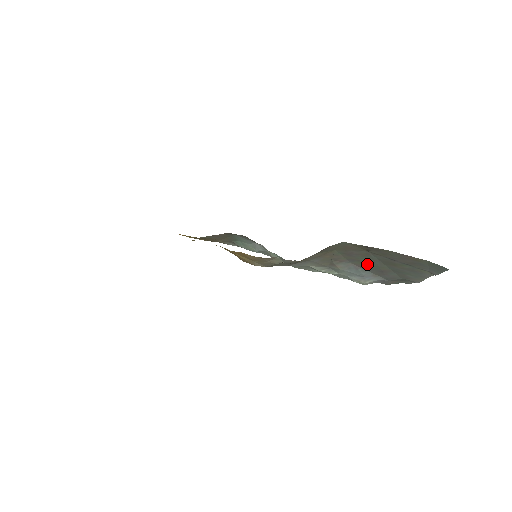
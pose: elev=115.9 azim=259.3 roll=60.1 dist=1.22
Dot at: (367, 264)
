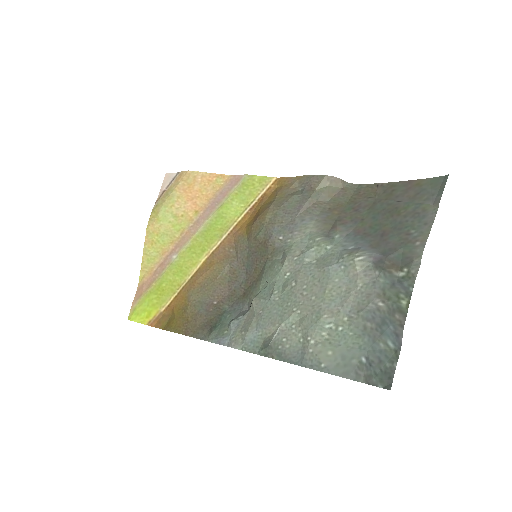
Dot at: (369, 224)
